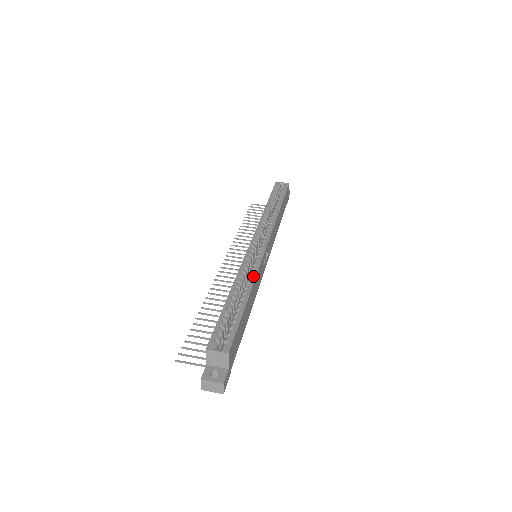
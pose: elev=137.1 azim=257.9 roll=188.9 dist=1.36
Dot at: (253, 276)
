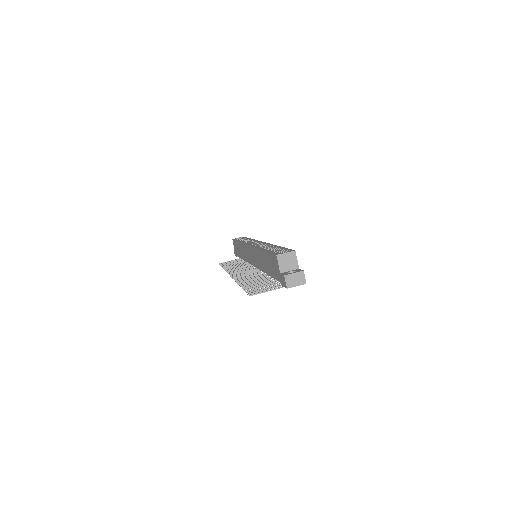
Dot at: (269, 244)
